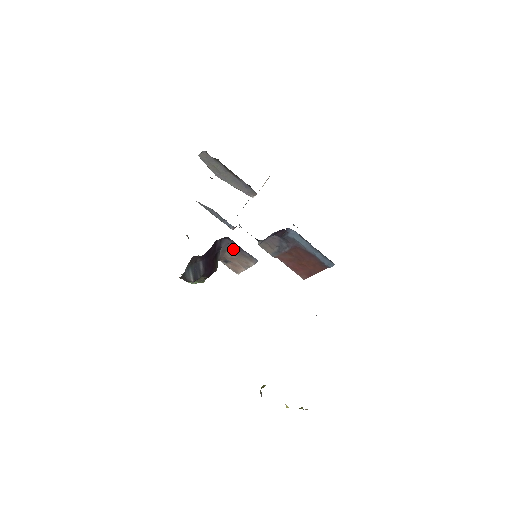
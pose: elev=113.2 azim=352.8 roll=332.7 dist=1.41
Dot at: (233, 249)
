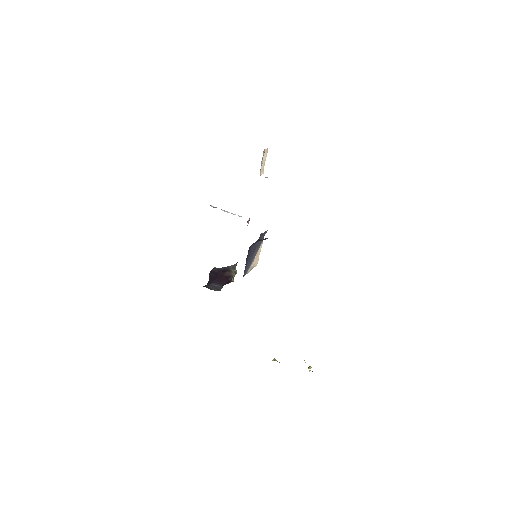
Dot at: occluded
